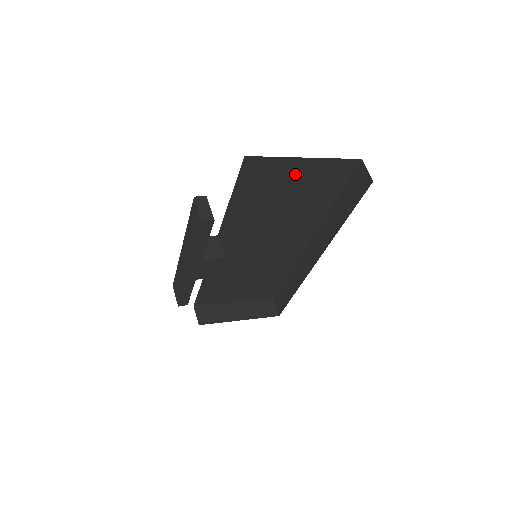
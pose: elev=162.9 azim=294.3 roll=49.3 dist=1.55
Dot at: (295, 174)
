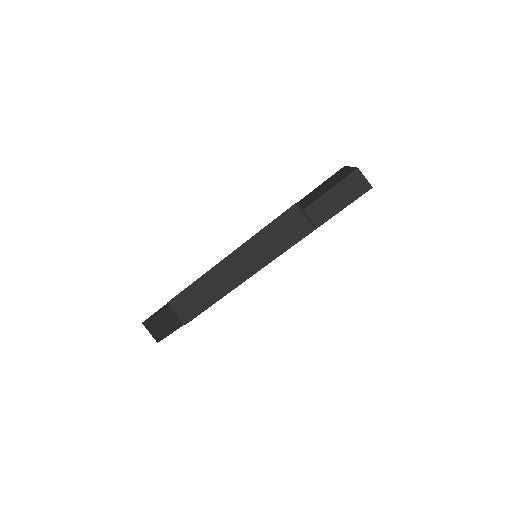
Dot at: (334, 180)
